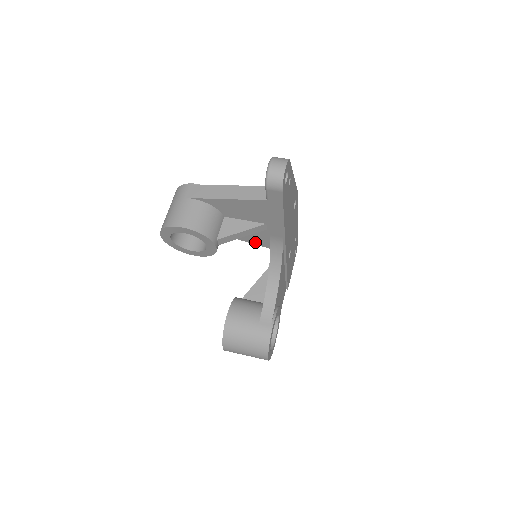
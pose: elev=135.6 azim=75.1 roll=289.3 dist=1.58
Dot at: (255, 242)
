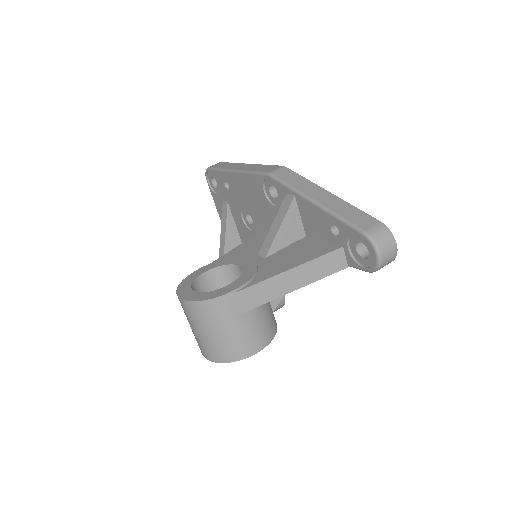
Dot at: occluded
